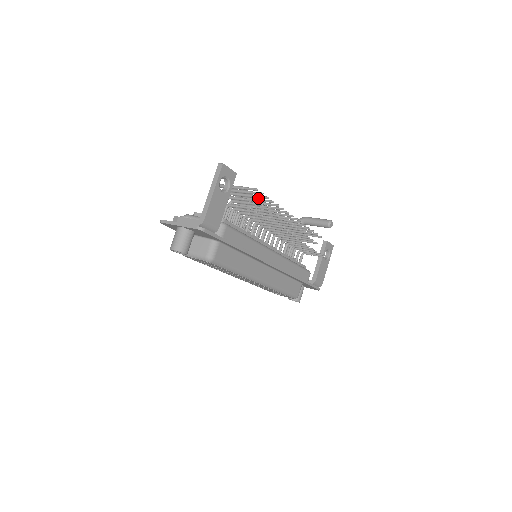
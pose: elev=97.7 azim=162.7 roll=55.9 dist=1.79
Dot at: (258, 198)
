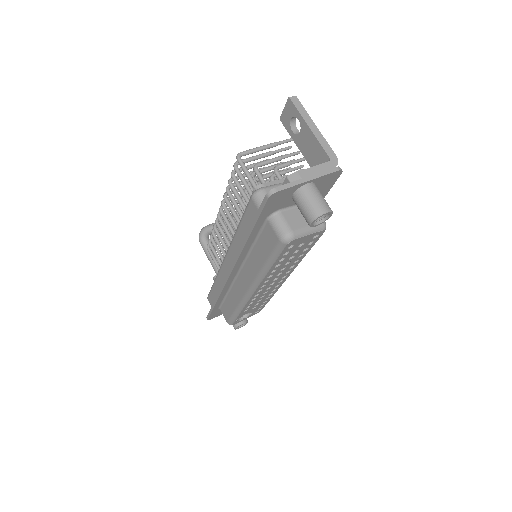
Dot at: (263, 167)
